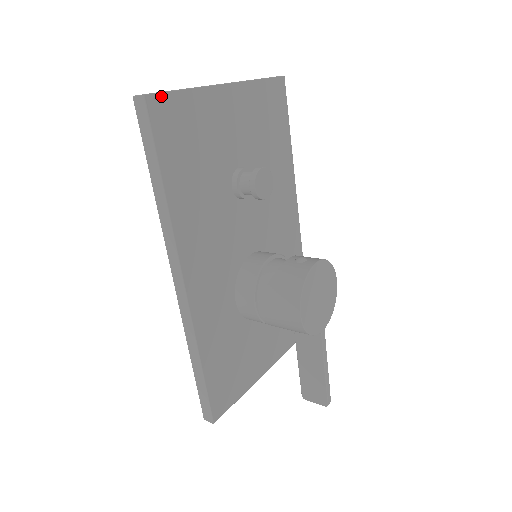
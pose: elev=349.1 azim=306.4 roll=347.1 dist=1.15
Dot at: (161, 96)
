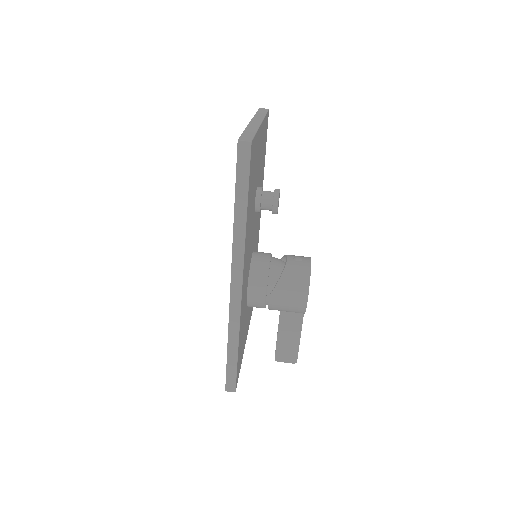
Dot at: (253, 141)
